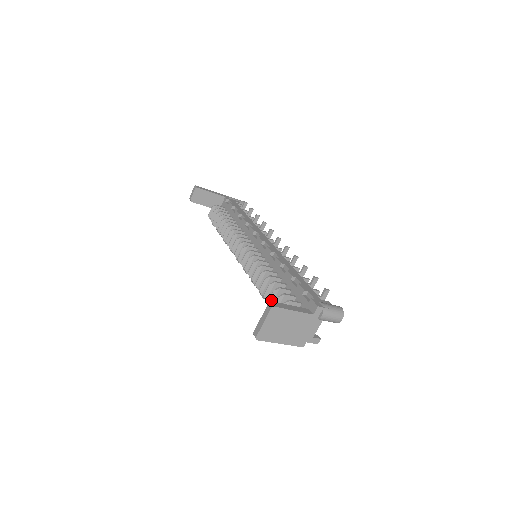
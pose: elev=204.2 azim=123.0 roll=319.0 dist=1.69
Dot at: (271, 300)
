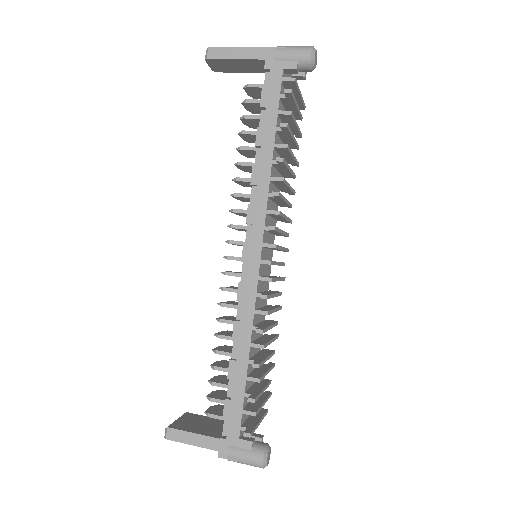
Dot at: occluded
